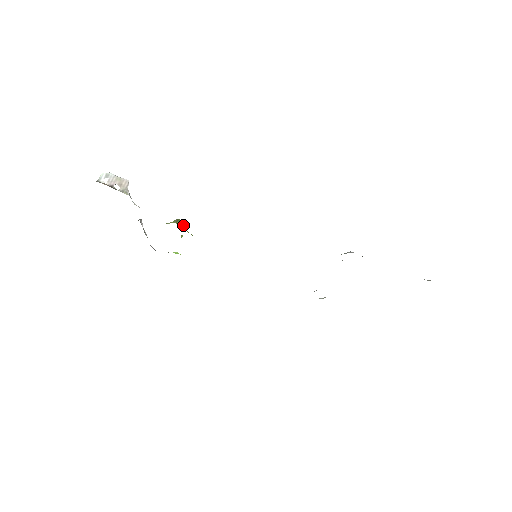
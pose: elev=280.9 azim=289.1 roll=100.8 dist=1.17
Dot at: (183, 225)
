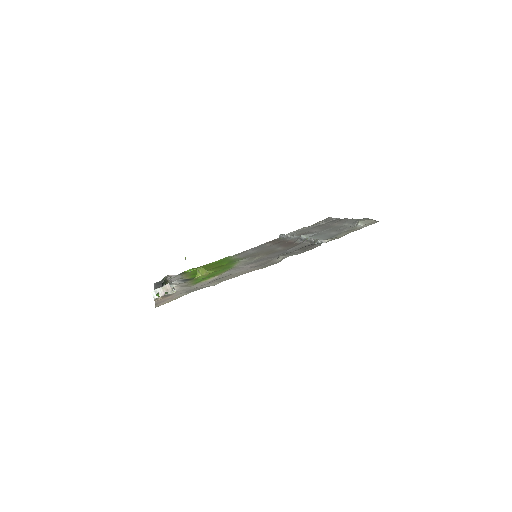
Dot at: (204, 271)
